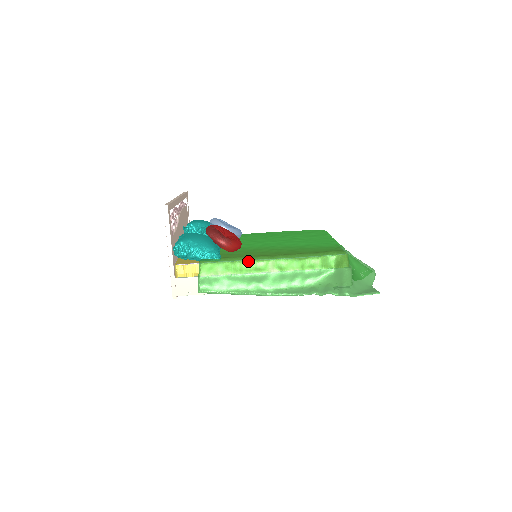
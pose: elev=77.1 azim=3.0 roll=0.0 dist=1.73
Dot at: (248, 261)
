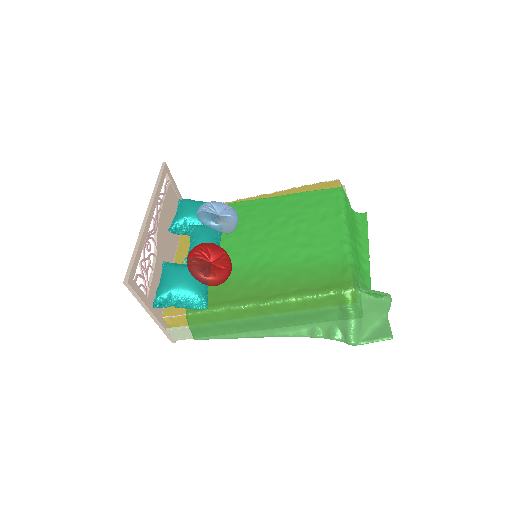
Dot at: (237, 310)
